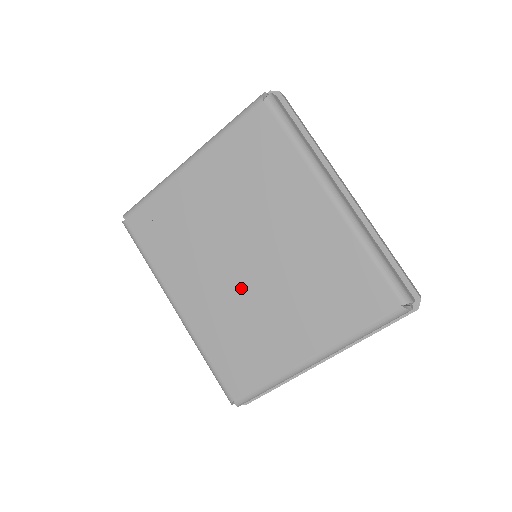
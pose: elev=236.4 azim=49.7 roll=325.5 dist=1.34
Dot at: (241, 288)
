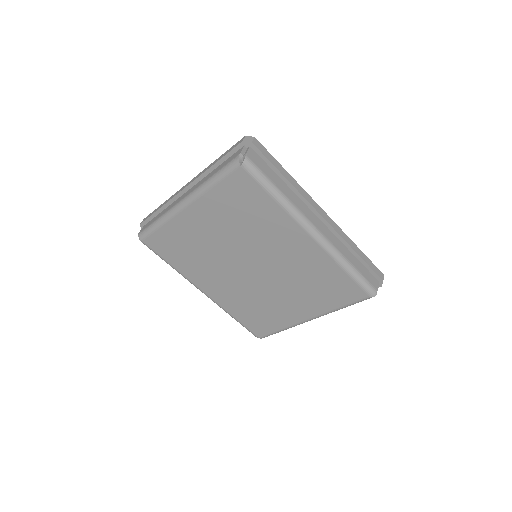
Dot at: (250, 284)
